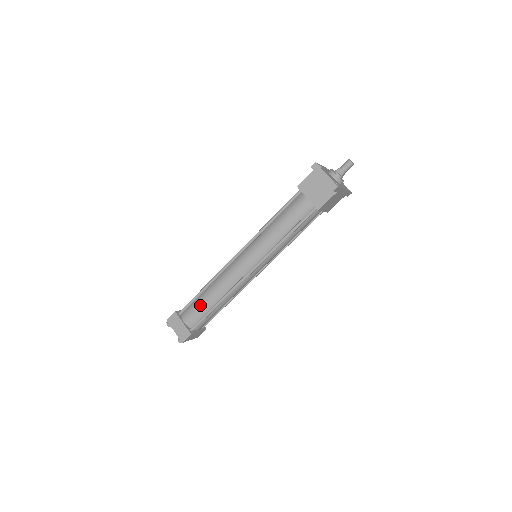
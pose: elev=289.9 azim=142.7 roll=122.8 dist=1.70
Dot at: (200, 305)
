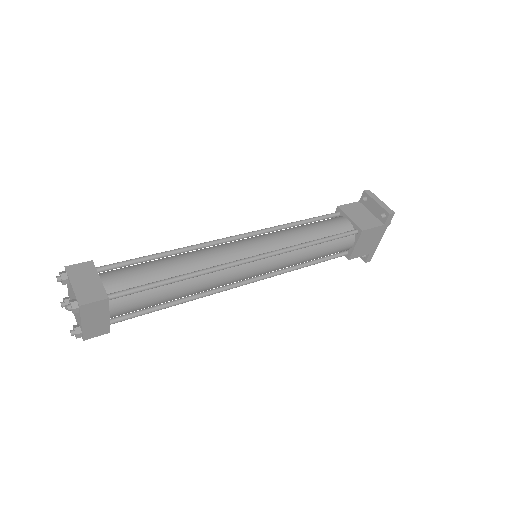
Dot at: (148, 267)
